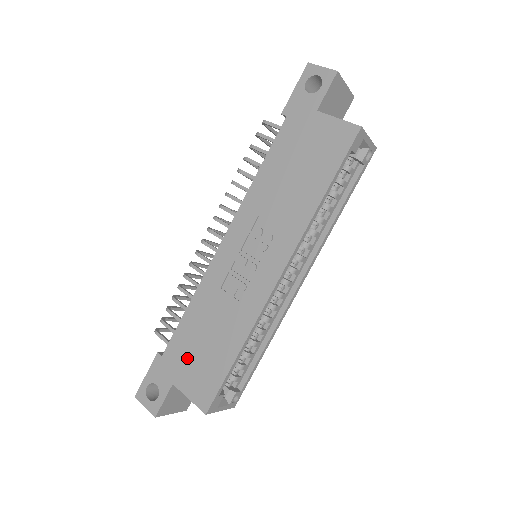
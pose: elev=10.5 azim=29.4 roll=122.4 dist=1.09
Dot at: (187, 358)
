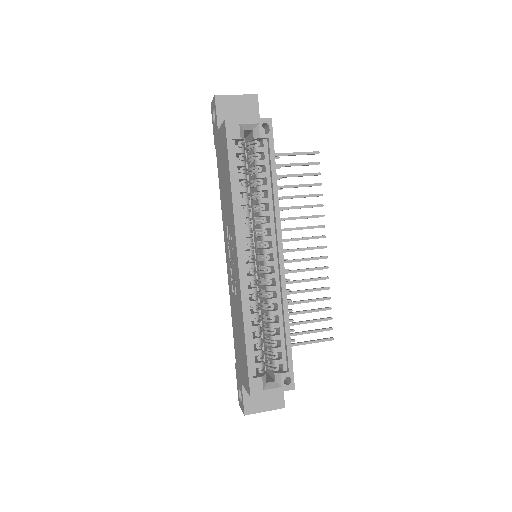
Dot at: (239, 358)
